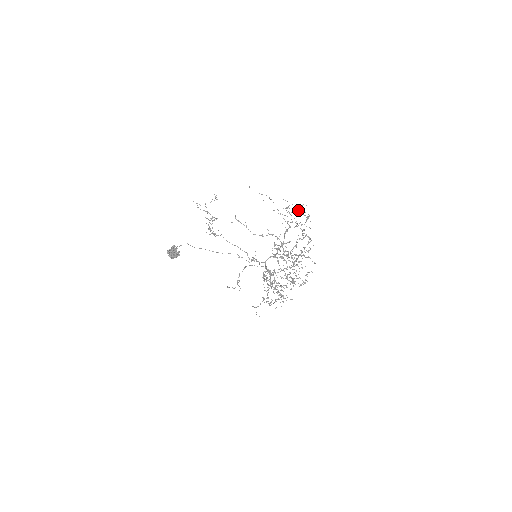
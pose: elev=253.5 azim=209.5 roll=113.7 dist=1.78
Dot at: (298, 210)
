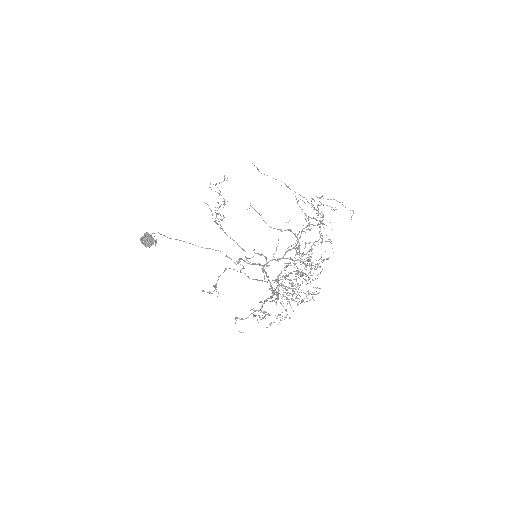
Dot at: (339, 202)
